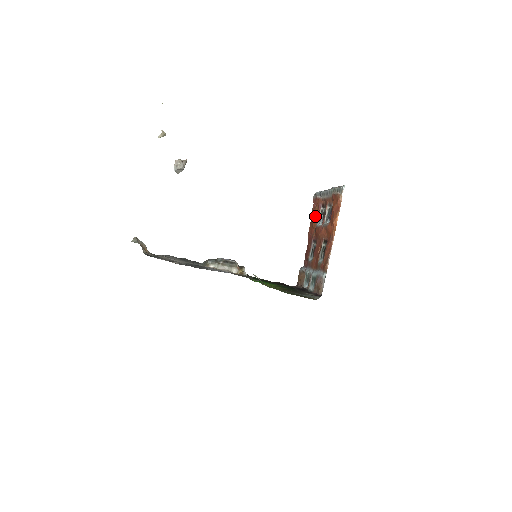
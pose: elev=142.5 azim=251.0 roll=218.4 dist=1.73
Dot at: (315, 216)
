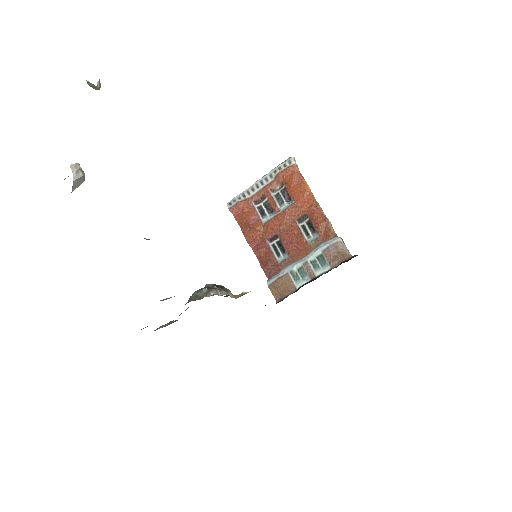
Dot at: (251, 218)
